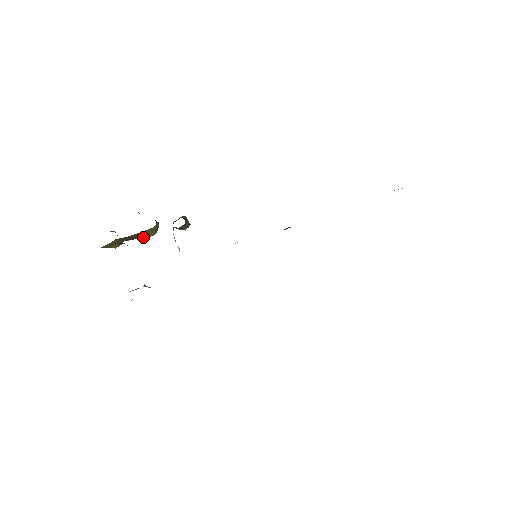
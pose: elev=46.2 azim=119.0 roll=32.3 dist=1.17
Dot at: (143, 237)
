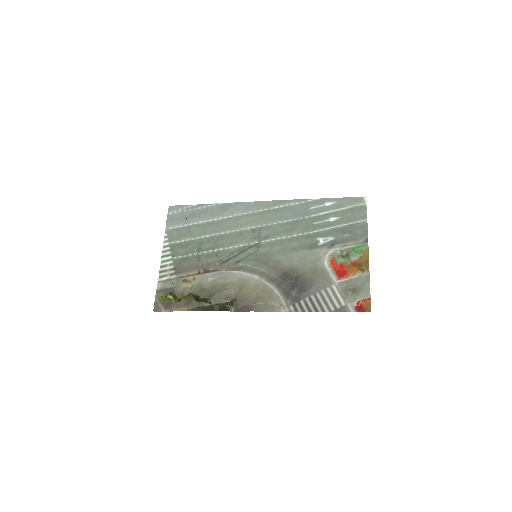
Dot at: occluded
